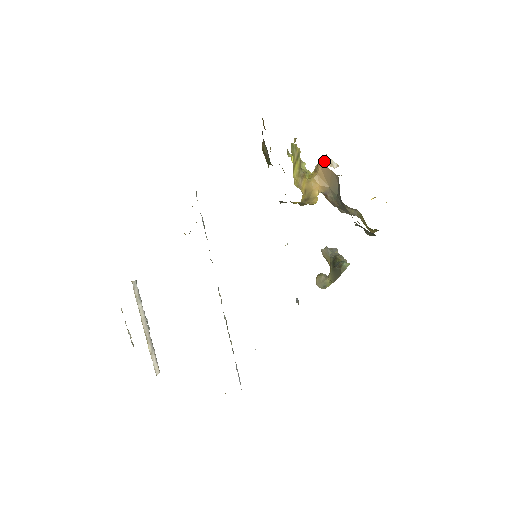
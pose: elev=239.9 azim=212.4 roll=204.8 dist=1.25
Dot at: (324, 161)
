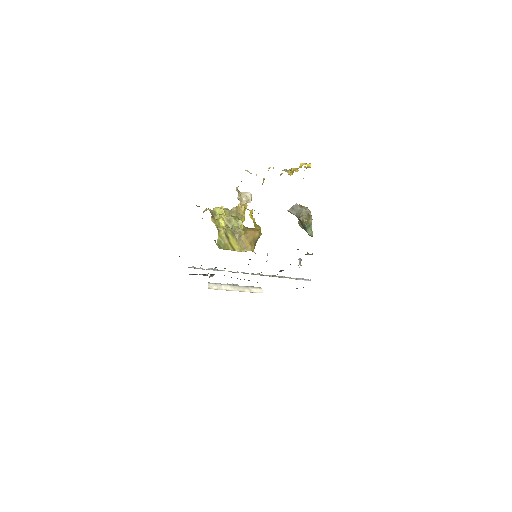
Dot at: (239, 194)
